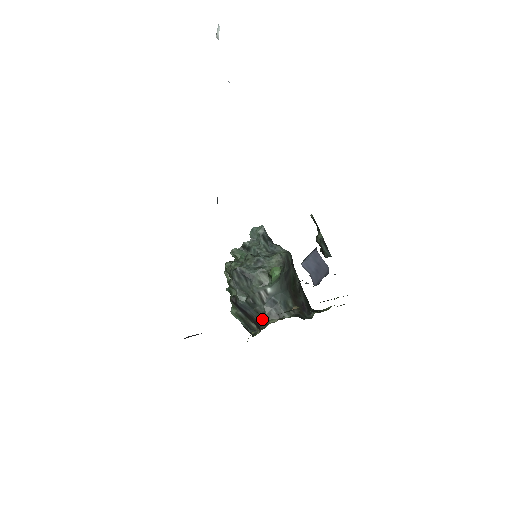
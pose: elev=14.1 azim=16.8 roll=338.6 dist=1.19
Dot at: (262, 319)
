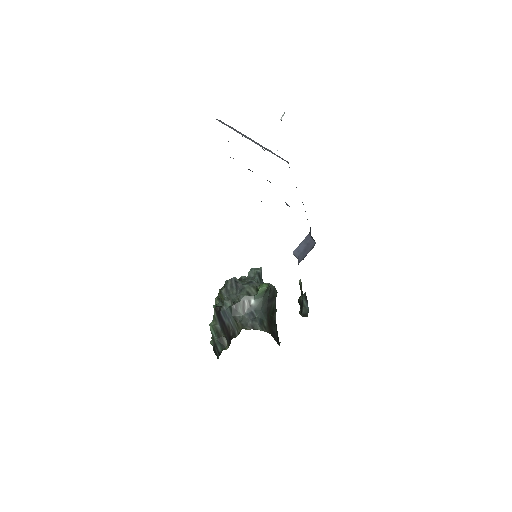
Dot at: (237, 329)
